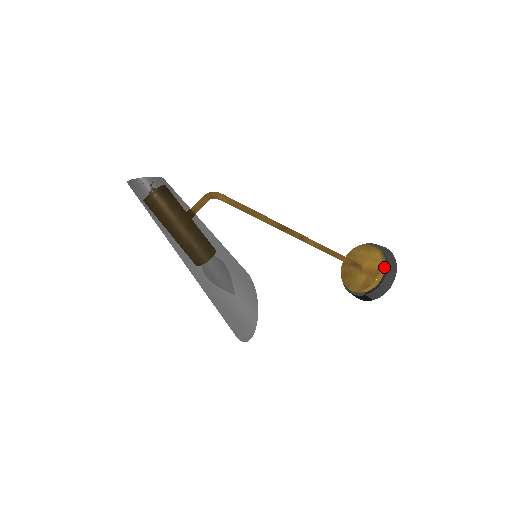
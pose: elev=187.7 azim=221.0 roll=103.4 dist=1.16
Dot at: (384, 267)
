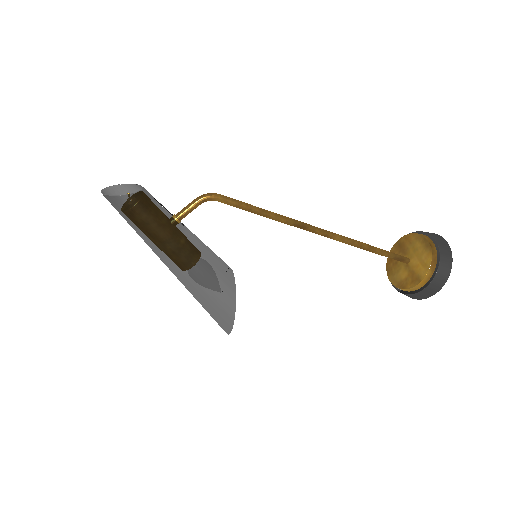
Dot at: (429, 277)
